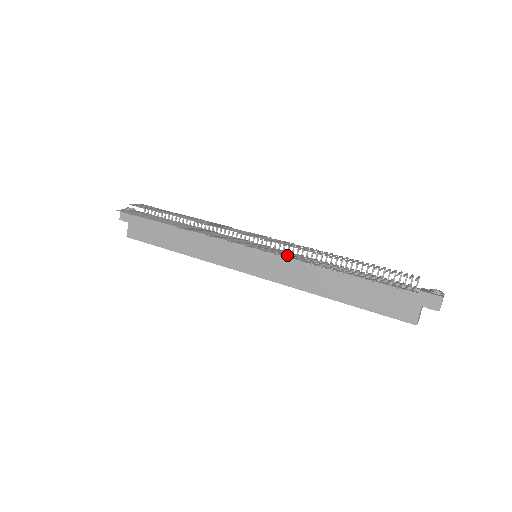
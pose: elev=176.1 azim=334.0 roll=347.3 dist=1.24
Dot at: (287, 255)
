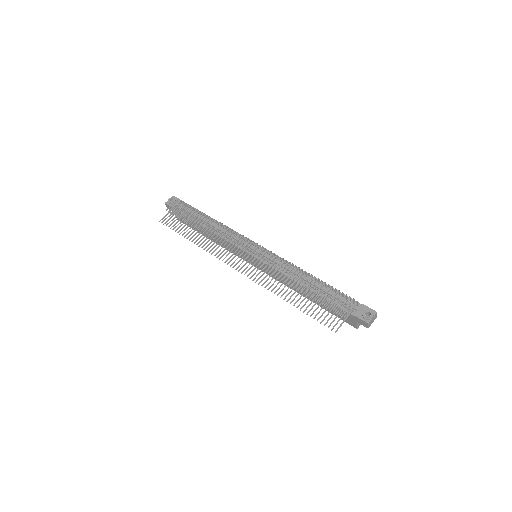
Dot at: (265, 282)
